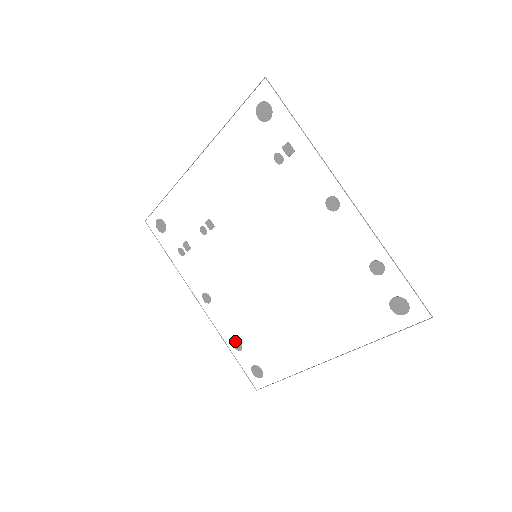
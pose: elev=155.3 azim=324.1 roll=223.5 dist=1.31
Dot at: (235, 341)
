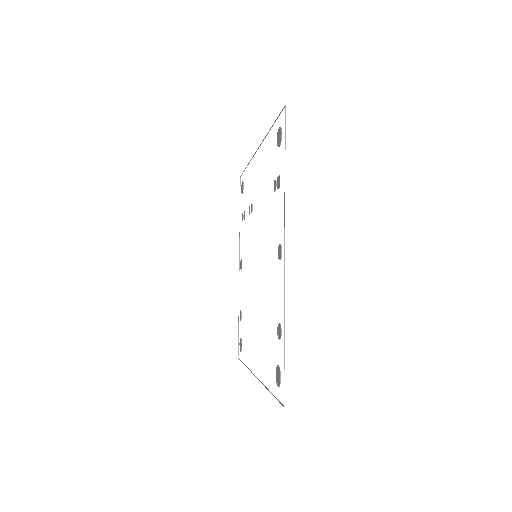
Dot at: (240, 311)
